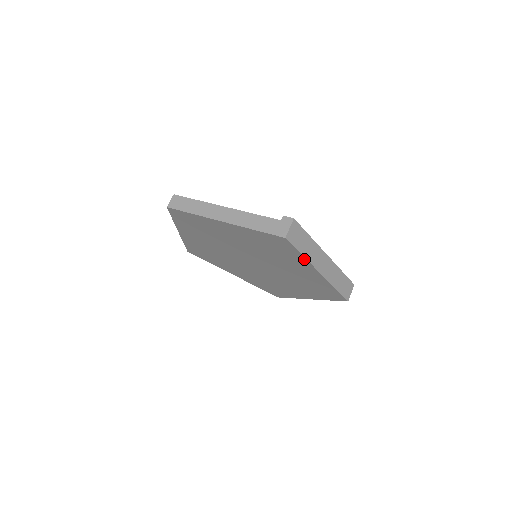
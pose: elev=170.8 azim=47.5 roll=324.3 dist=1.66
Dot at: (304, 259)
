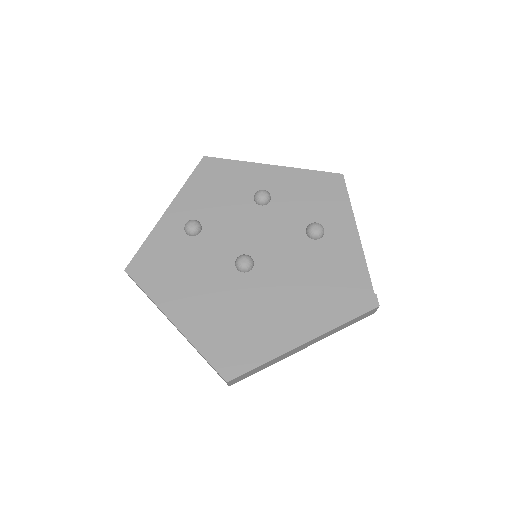
Dot at: occluded
